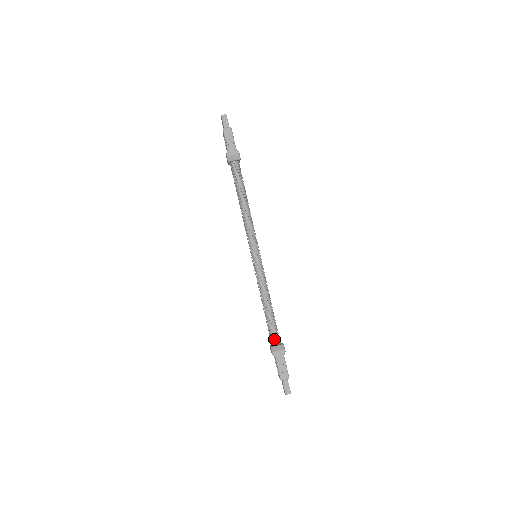
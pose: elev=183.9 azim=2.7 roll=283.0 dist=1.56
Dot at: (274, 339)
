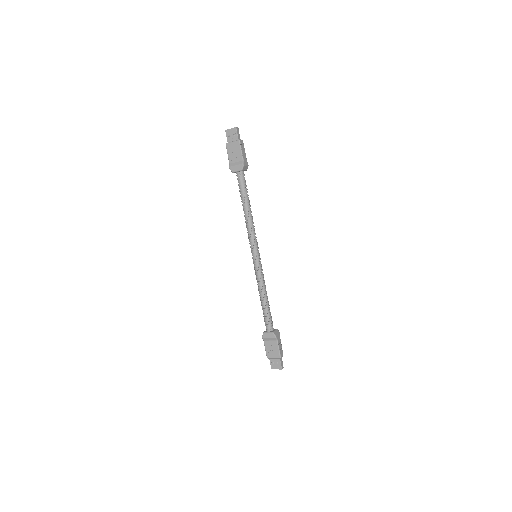
Dot at: (272, 325)
